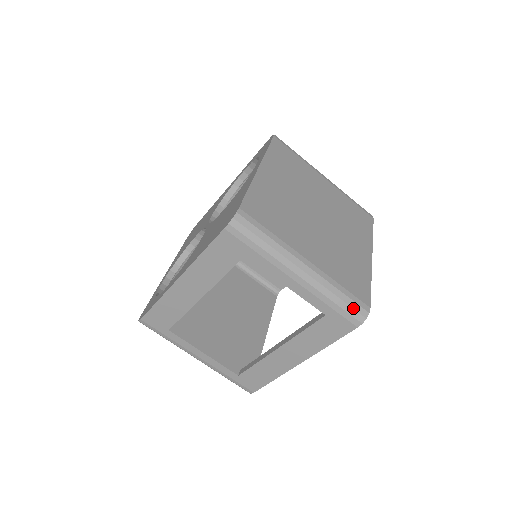
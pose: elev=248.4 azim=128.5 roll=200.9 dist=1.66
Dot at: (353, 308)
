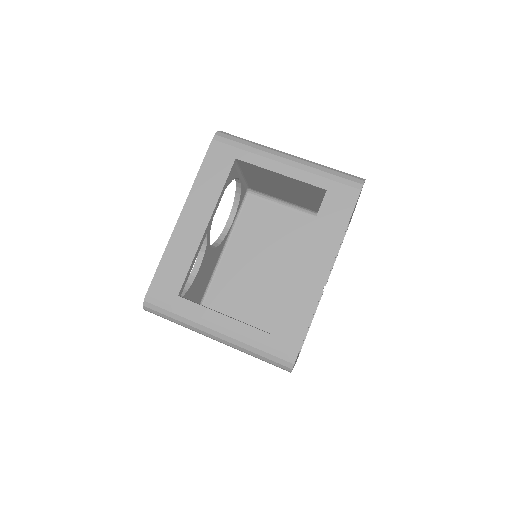
Dot at: (348, 175)
